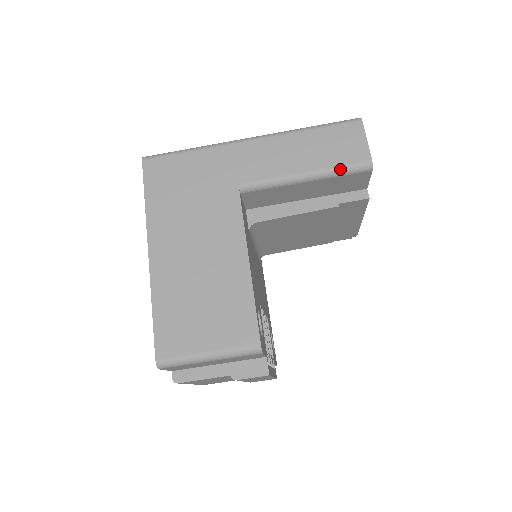
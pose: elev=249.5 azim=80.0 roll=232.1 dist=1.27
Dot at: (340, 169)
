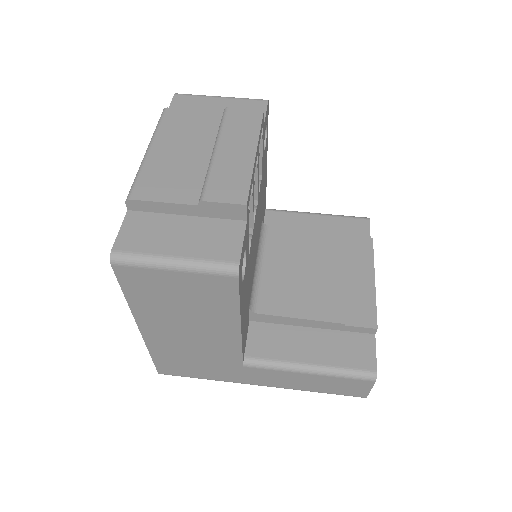
Dot at: (344, 216)
